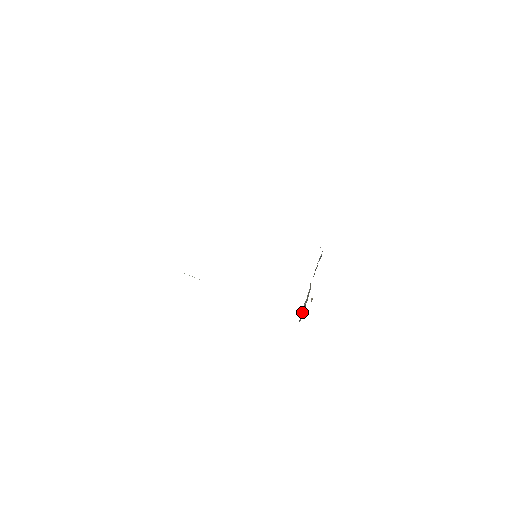
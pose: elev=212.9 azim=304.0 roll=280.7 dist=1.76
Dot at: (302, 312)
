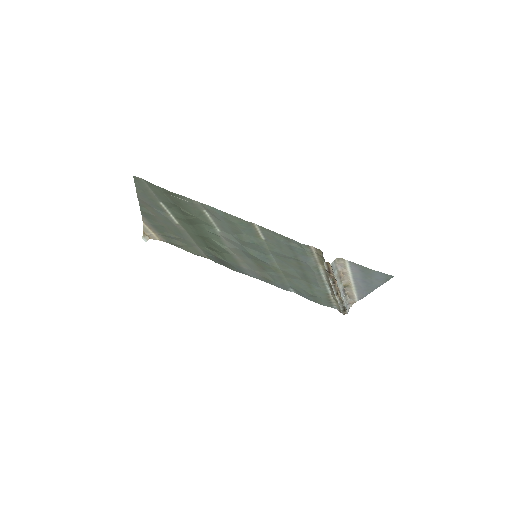
Dot at: (325, 267)
